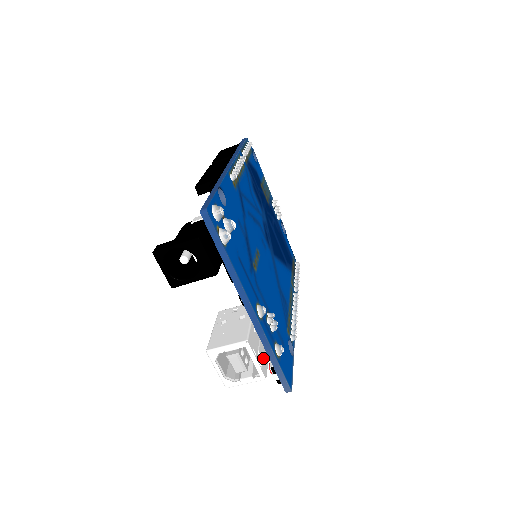
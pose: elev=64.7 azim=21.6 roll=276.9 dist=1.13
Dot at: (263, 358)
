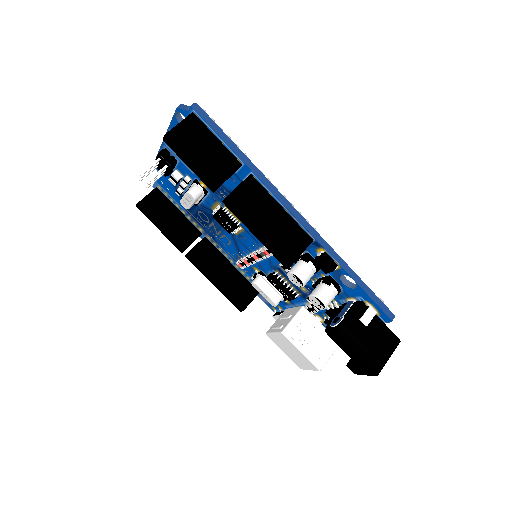
Dot at: occluded
